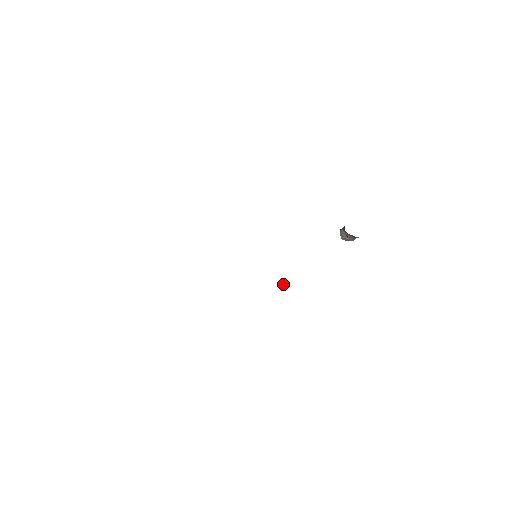
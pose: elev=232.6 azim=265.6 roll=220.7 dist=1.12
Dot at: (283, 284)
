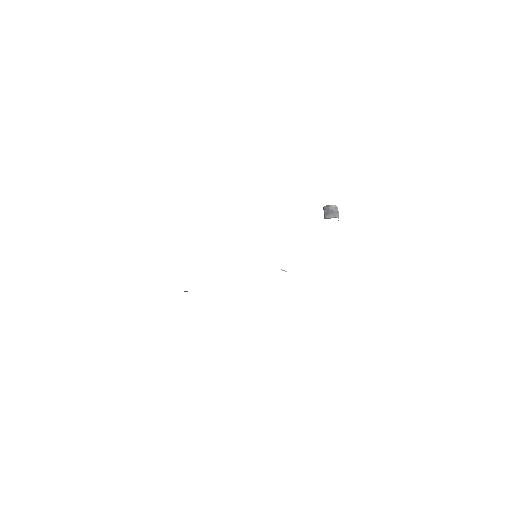
Dot at: (284, 270)
